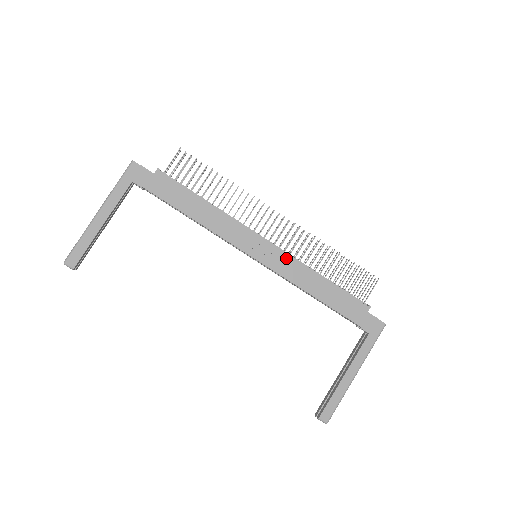
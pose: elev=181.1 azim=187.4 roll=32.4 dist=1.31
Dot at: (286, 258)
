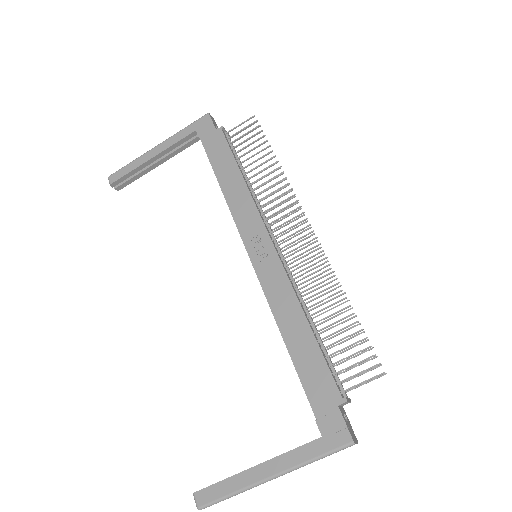
Dot at: (281, 273)
